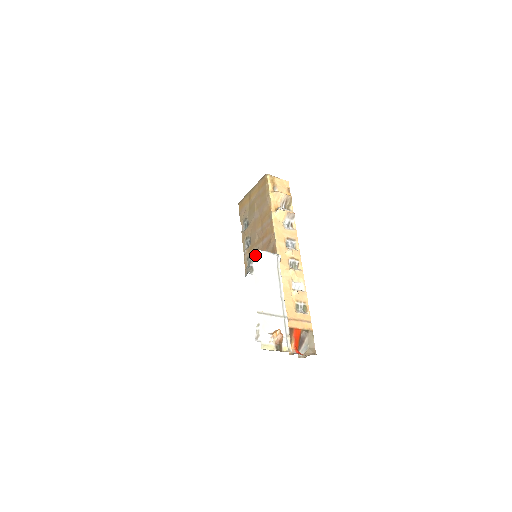
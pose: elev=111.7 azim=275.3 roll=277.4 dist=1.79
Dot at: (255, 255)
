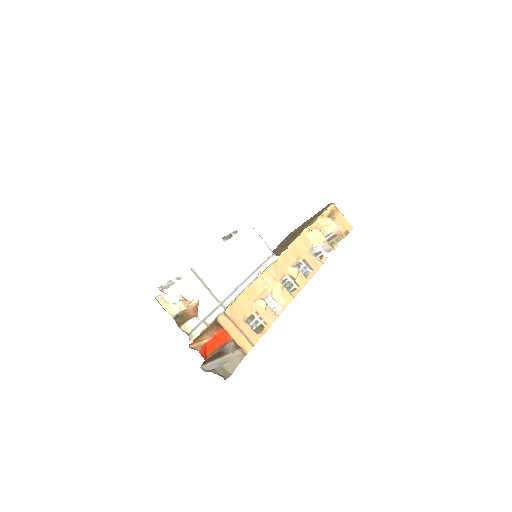
Dot at: (246, 230)
